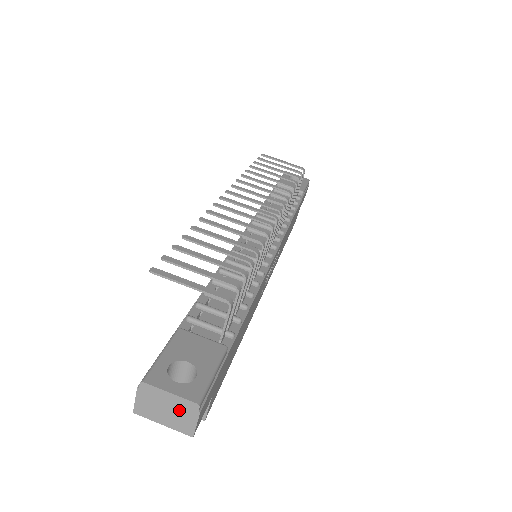
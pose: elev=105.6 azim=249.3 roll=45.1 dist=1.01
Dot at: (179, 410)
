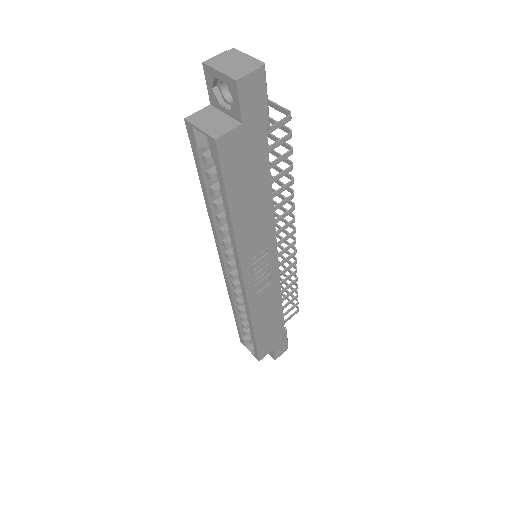
Dot at: (245, 64)
